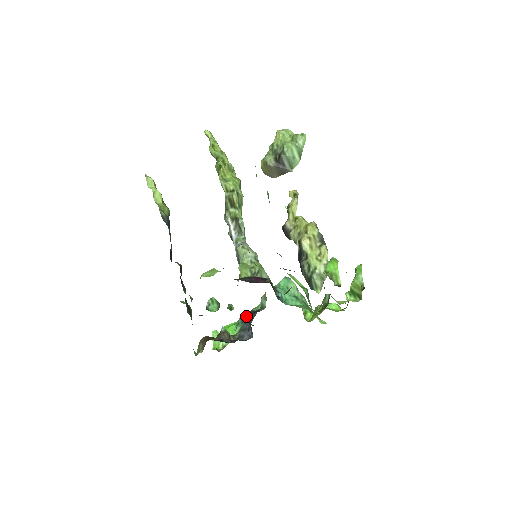
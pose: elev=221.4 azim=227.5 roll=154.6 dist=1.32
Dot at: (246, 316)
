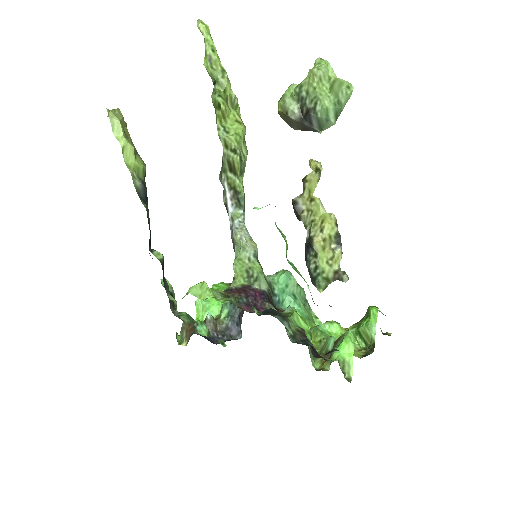
Dot at: occluded
